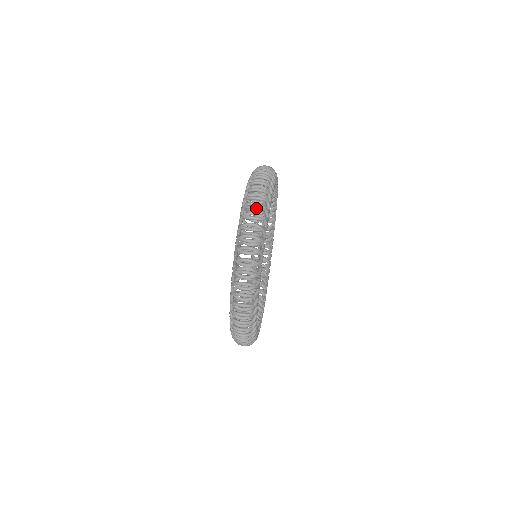
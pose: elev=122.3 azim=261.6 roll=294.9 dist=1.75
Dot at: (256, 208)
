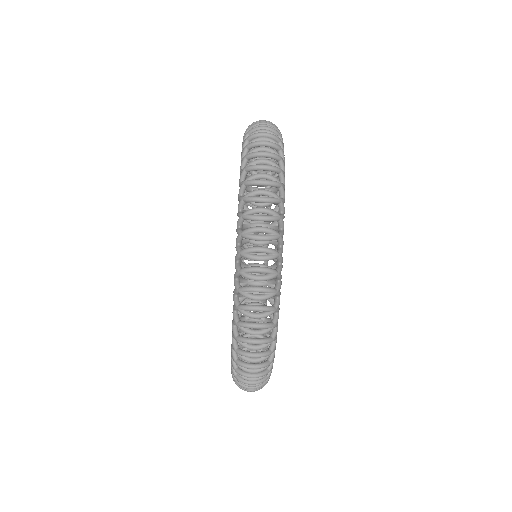
Dot at: (255, 373)
